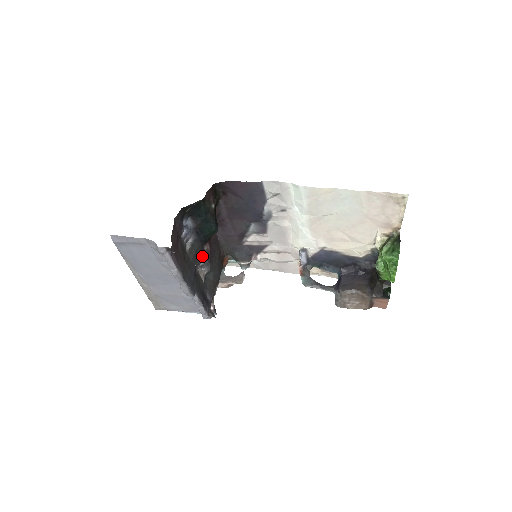
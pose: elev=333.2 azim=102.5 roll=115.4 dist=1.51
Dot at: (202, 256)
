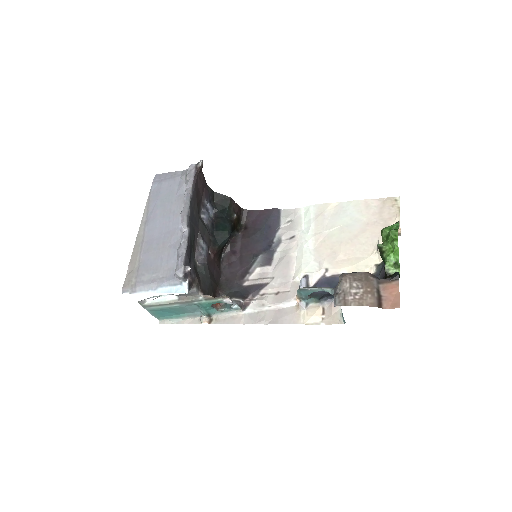
Dot at: (205, 245)
